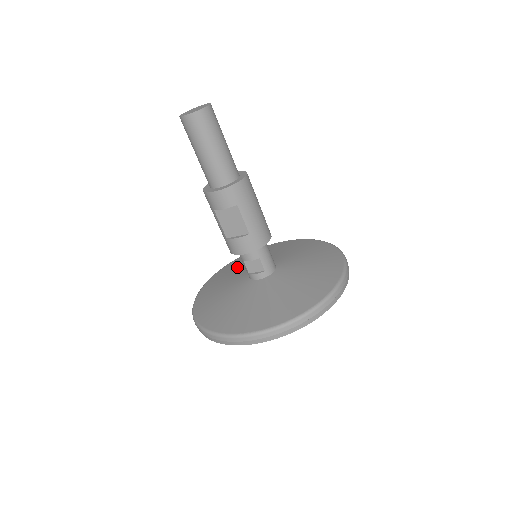
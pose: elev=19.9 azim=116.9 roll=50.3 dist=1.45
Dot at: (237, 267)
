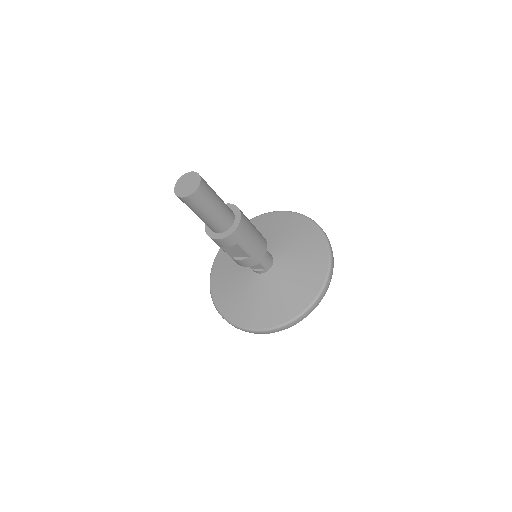
Dot at: occluded
